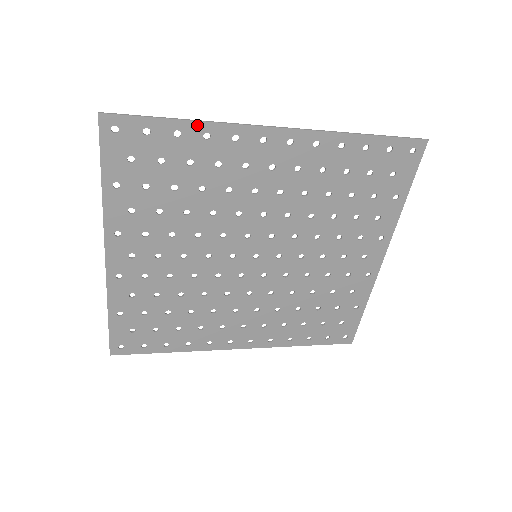
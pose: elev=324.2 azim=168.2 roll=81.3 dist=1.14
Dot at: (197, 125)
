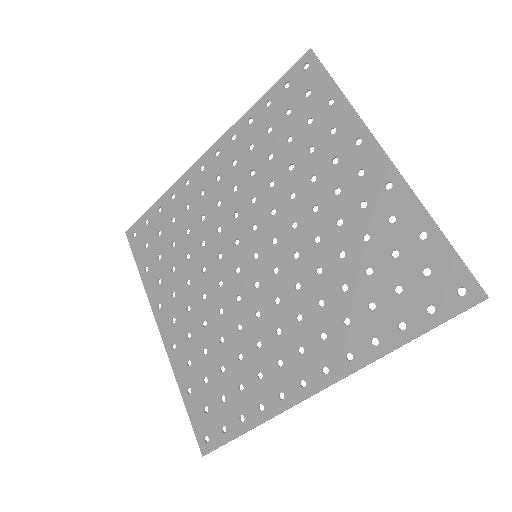
Dot at: (166, 196)
